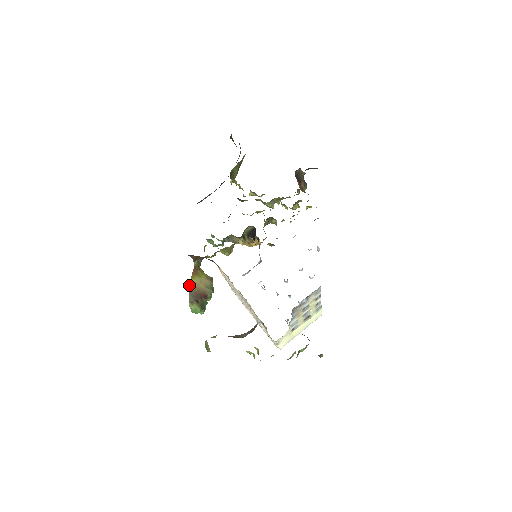
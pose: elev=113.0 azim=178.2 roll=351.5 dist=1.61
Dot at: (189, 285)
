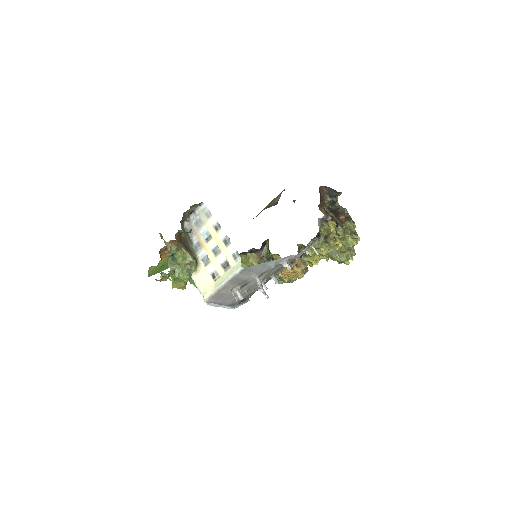
Dot at: occluded
